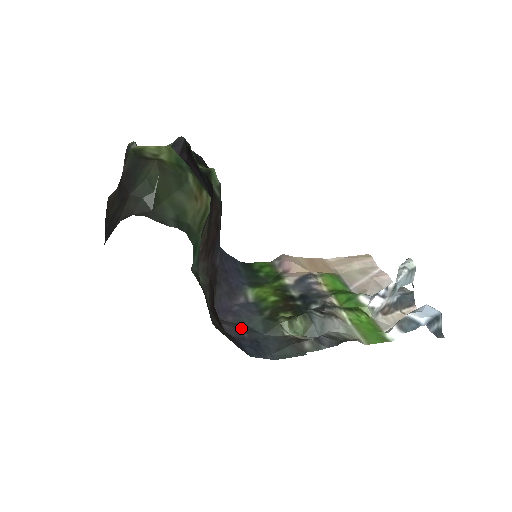
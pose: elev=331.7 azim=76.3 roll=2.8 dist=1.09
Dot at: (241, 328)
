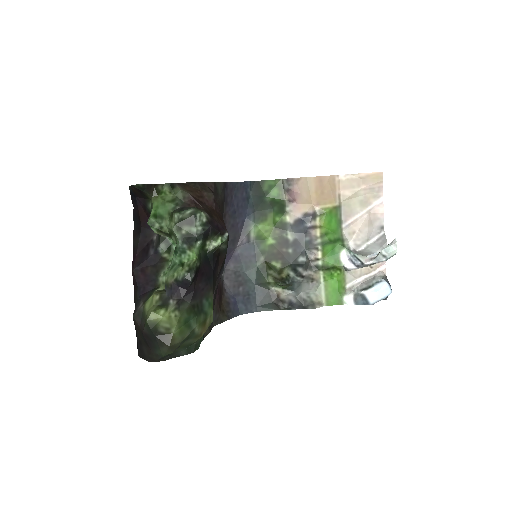
Dot at: (238, 281)
